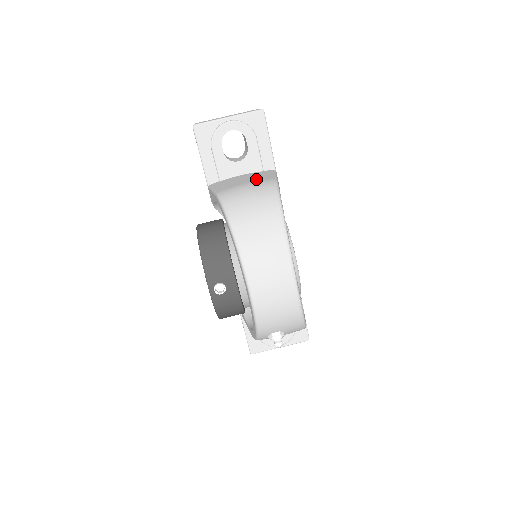
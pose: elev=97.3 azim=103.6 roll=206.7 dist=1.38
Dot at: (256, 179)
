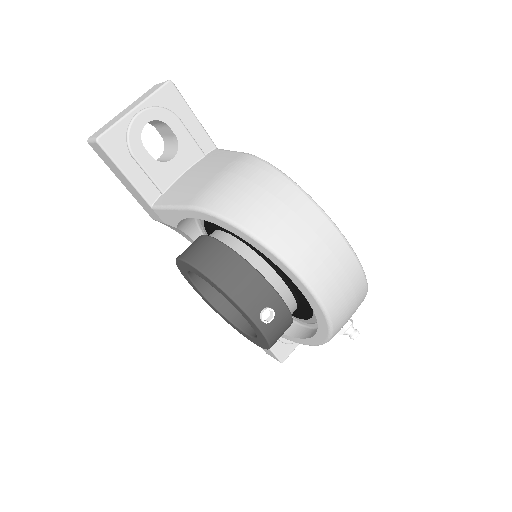
Dot at: (220, 166)
